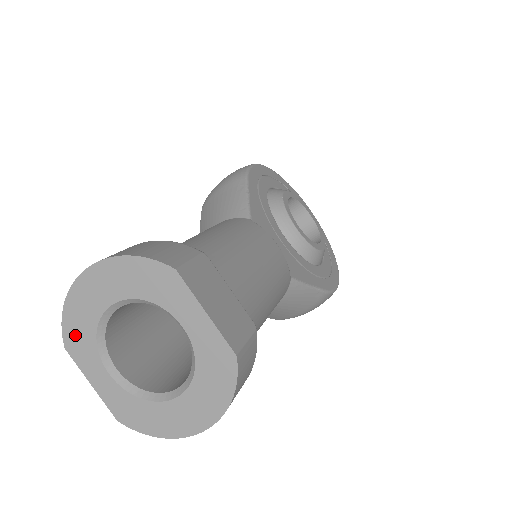
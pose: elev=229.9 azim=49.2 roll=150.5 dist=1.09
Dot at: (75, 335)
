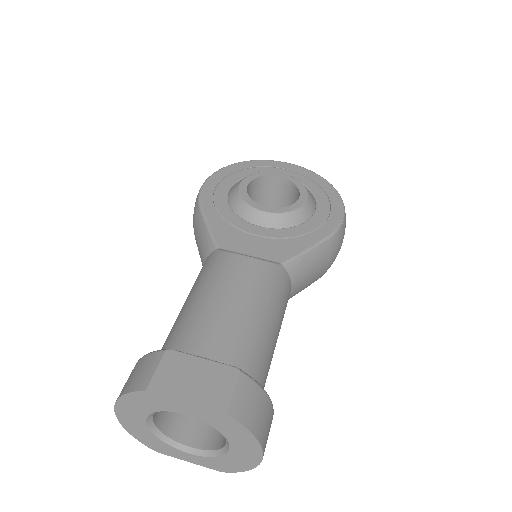
Dot at: (152, 444)
